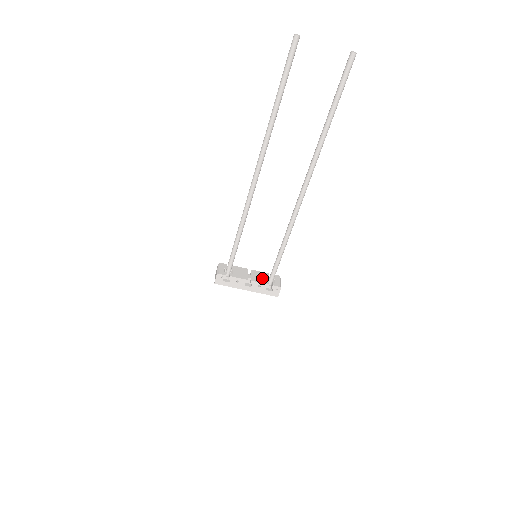
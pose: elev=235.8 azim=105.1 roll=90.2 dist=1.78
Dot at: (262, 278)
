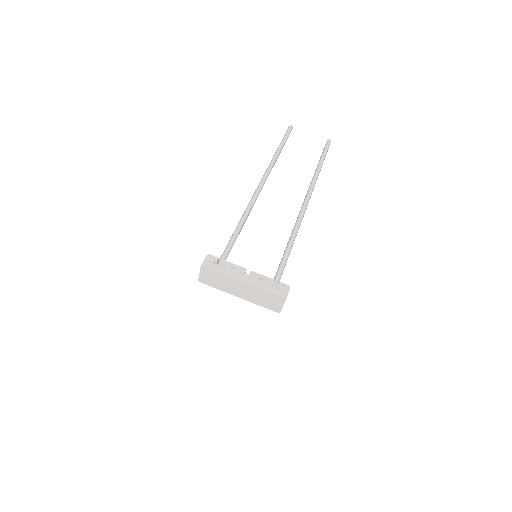
Dot at: occluded
